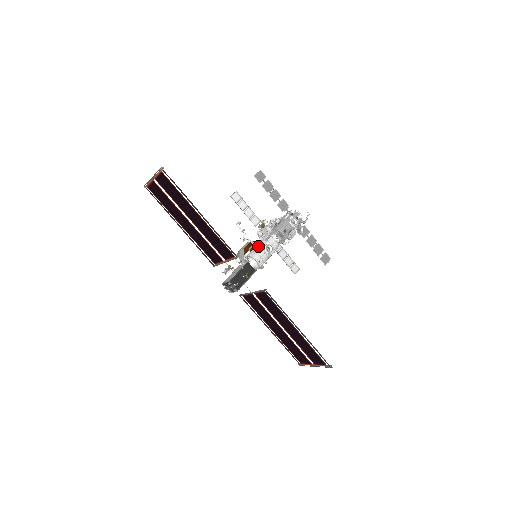
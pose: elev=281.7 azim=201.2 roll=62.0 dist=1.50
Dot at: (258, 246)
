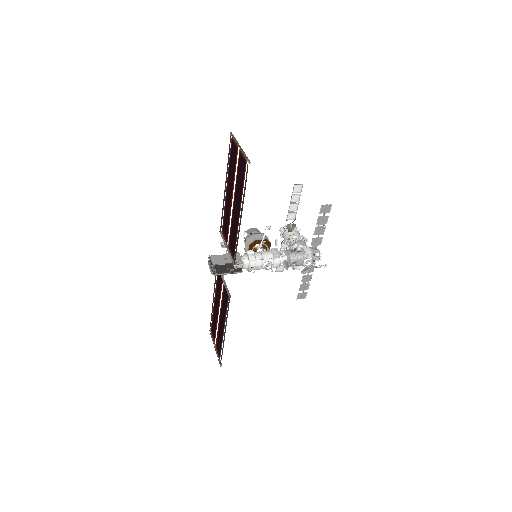
Dot at: (263, 256)
